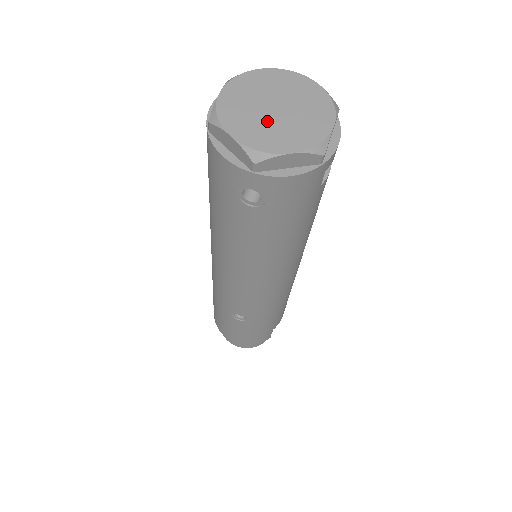
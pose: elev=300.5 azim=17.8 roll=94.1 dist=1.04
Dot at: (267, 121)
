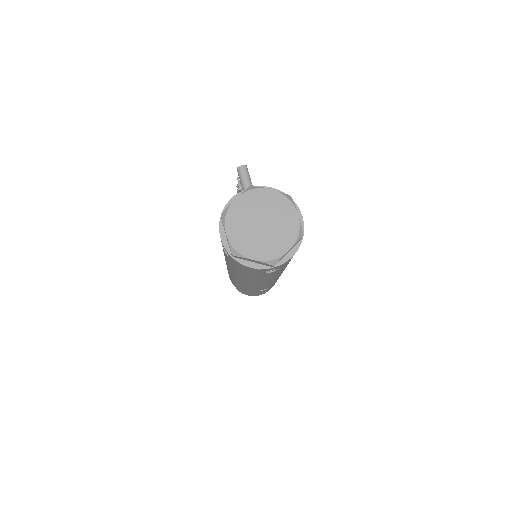
Dot at: (264, 237)
